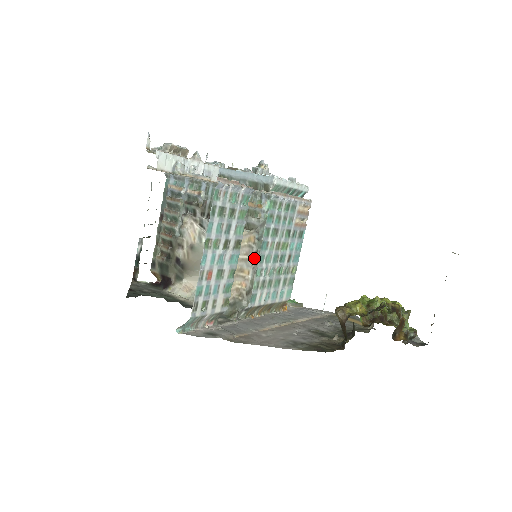
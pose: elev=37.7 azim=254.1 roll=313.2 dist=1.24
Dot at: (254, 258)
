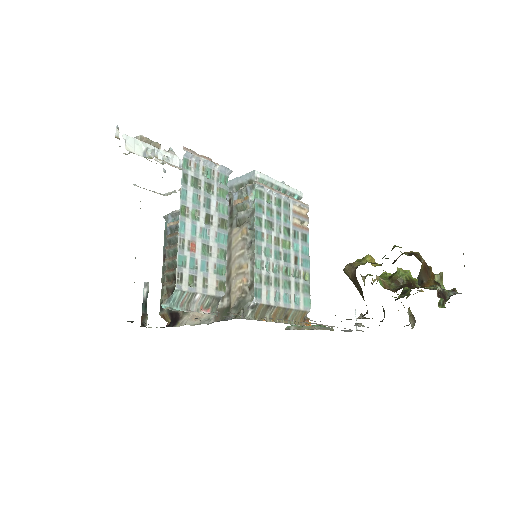
Dot at: (250, 249)
